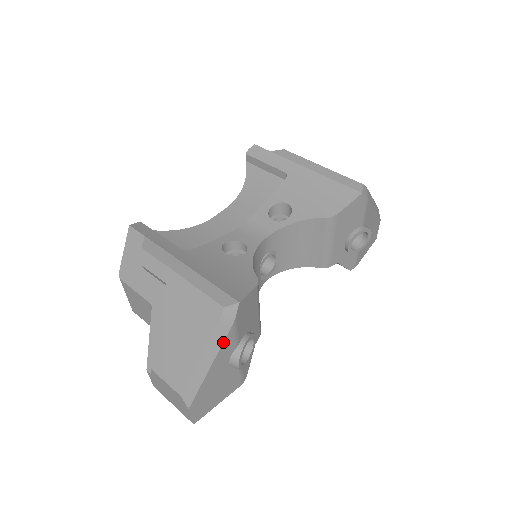
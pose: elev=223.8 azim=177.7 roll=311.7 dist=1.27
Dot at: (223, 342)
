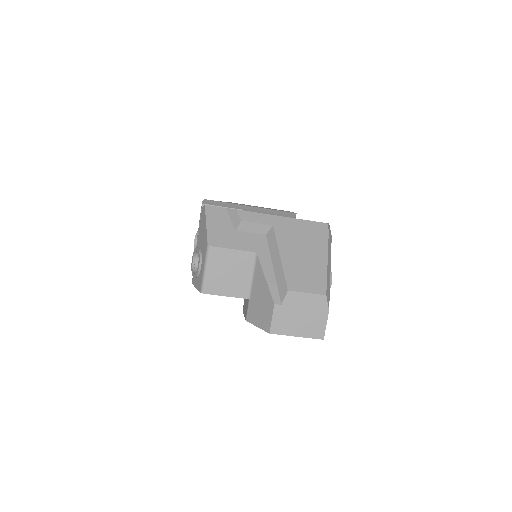
Dot at: occluded
